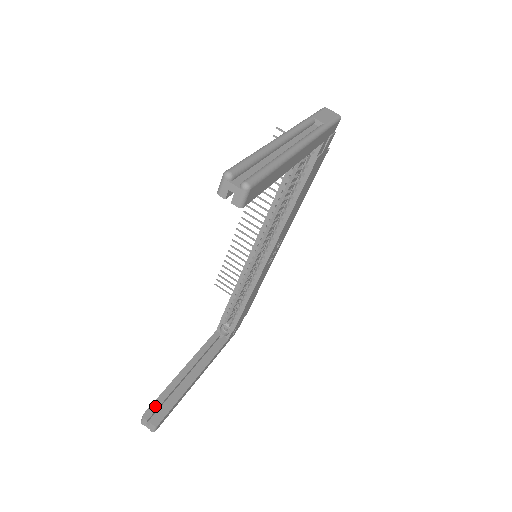
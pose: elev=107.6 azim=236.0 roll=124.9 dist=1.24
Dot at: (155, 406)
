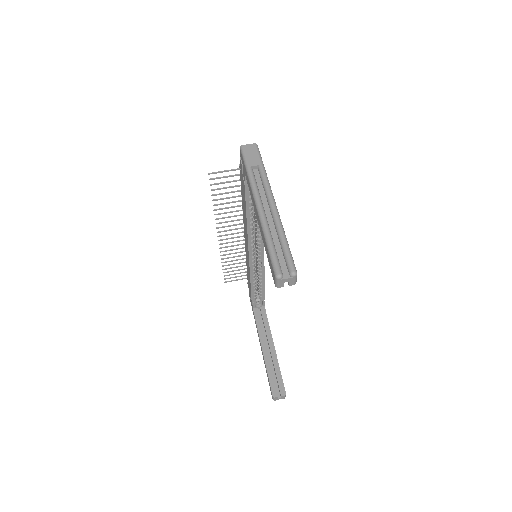
Dot at: (273, 385)
